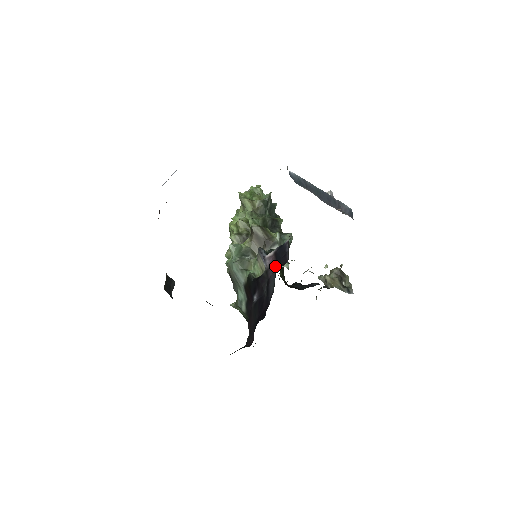
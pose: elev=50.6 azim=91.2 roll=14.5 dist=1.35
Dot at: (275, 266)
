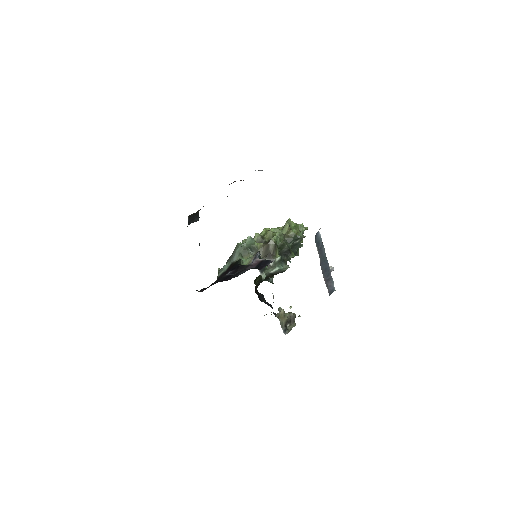
Dot at: (254, 267)
